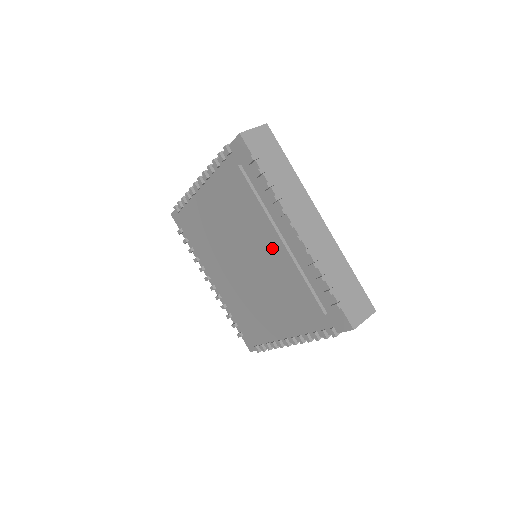
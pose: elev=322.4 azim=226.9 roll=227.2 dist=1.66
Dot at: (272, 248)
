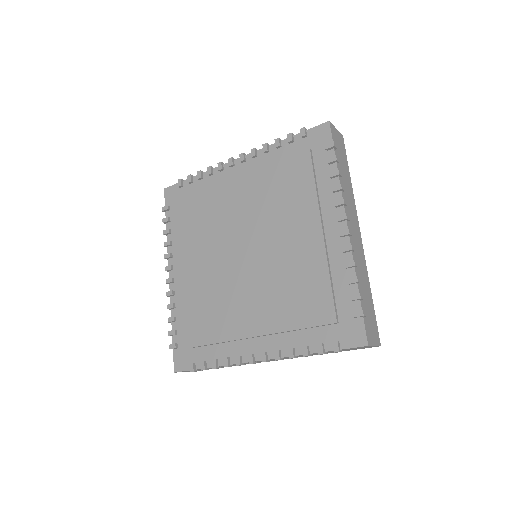
Dot at: (303, 238)
